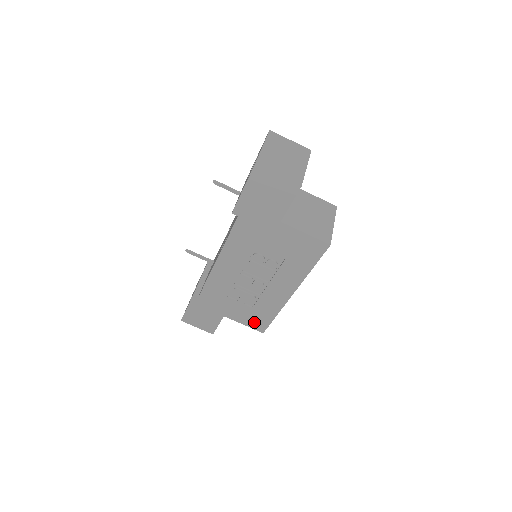
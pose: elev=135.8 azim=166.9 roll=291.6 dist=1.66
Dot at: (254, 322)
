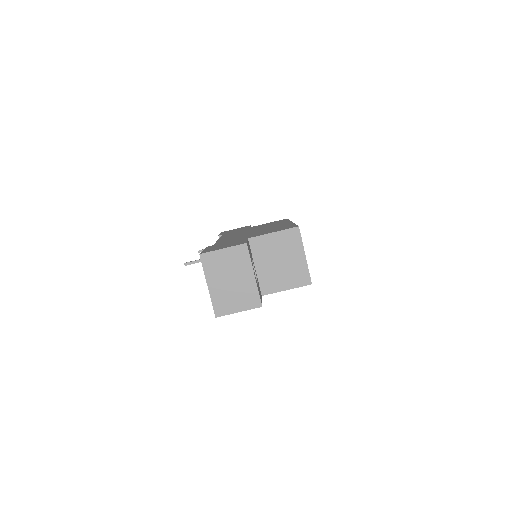
Dot at: occluded
